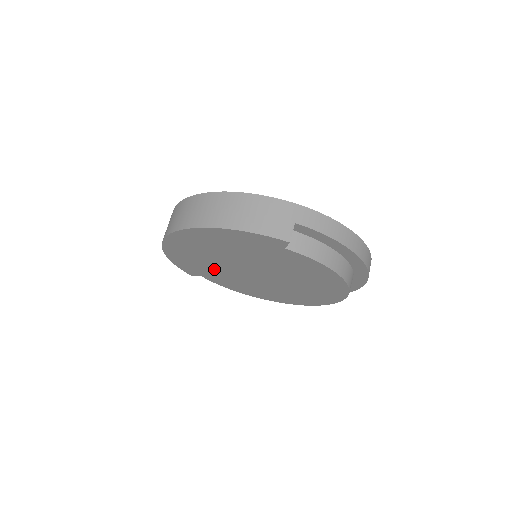
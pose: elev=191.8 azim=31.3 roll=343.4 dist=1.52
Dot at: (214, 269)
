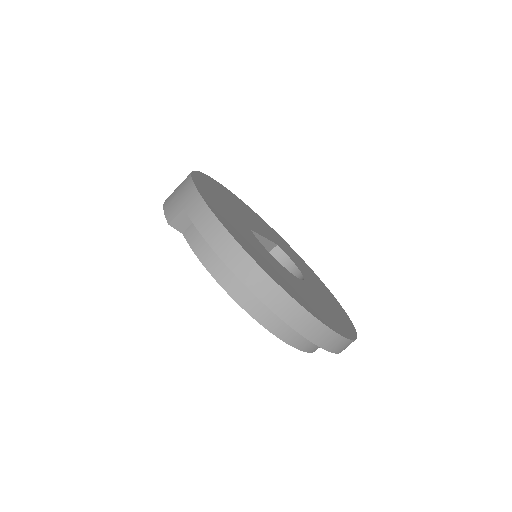
Dot at: occluded
